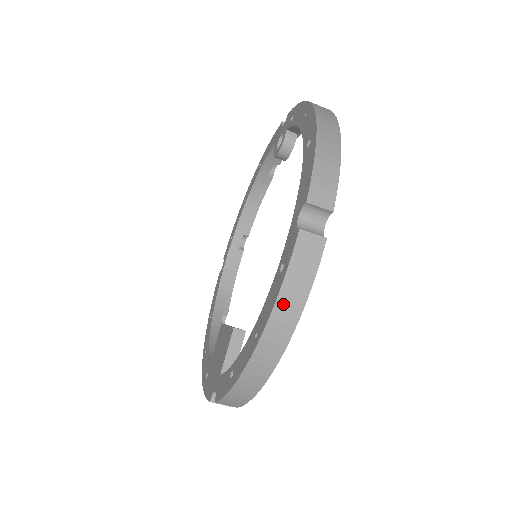
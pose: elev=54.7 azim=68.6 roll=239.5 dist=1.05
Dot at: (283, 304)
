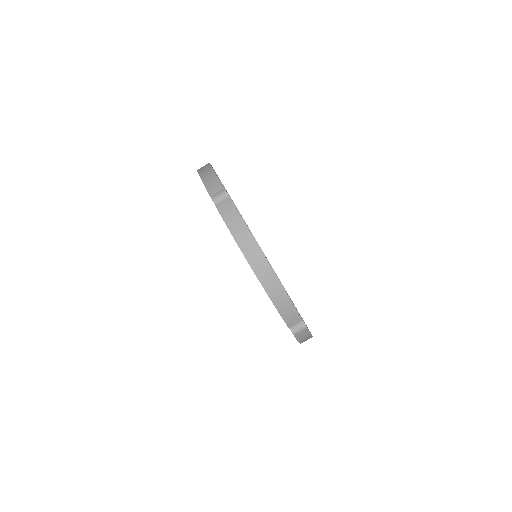
Dot at: (240, 239)
